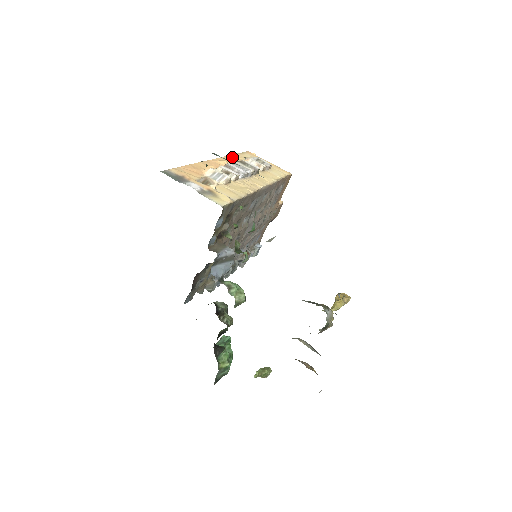
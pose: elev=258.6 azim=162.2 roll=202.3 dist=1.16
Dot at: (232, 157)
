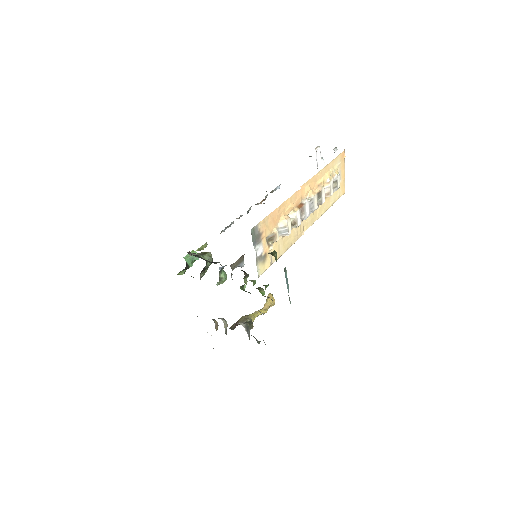
Dot at: (322, 173)
